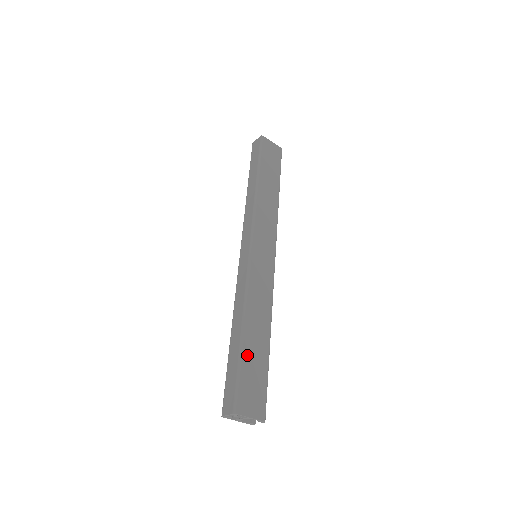
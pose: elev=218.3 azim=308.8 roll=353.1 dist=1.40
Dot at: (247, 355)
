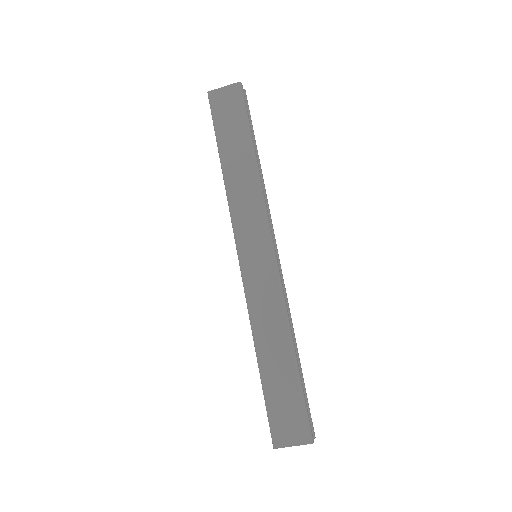
Dot at: (270, 385)
